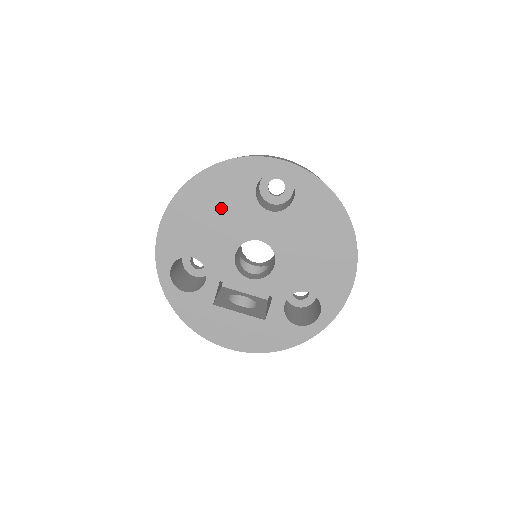
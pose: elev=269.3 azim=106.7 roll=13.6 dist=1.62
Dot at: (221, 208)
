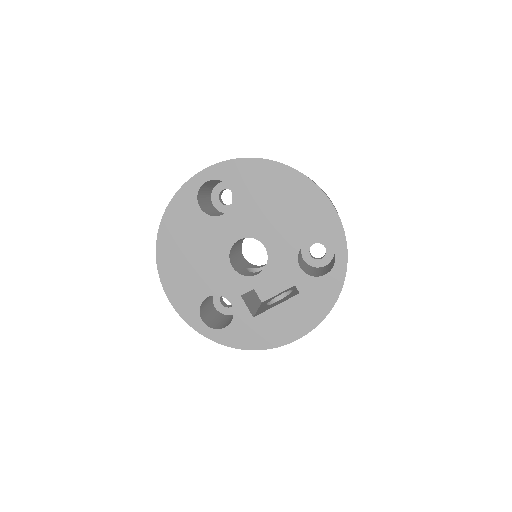
Dot at: (192, 245)
